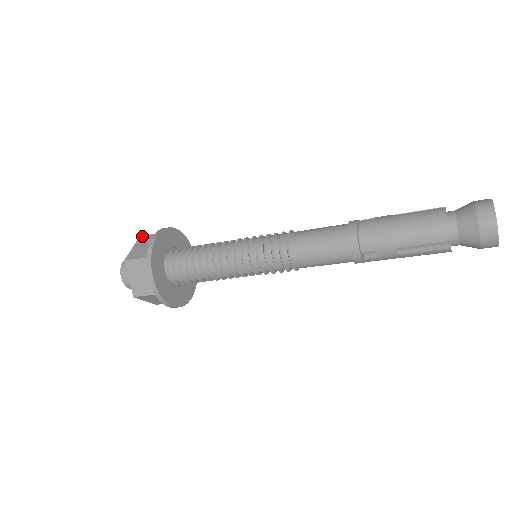
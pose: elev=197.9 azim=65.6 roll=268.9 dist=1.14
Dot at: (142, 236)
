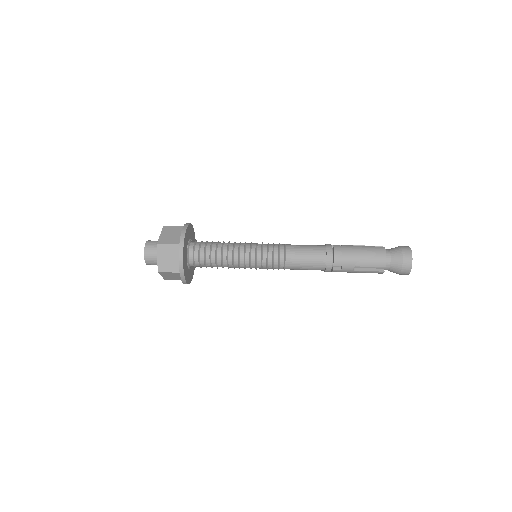
Dot at: (166, 226)
